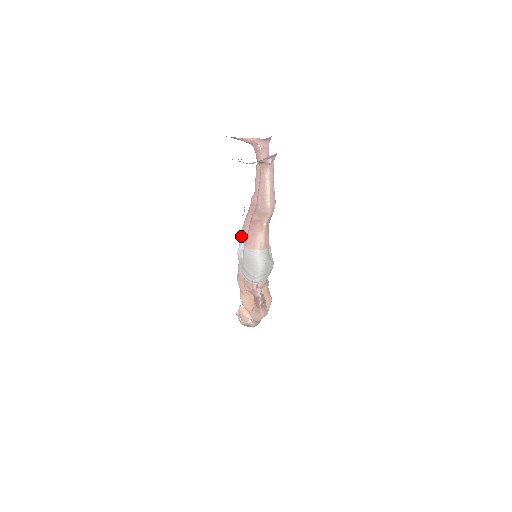
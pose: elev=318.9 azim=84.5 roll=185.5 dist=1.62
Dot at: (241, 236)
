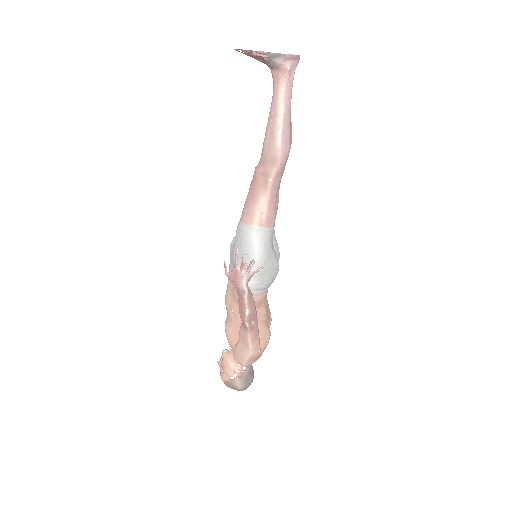
Dot at: occluded
